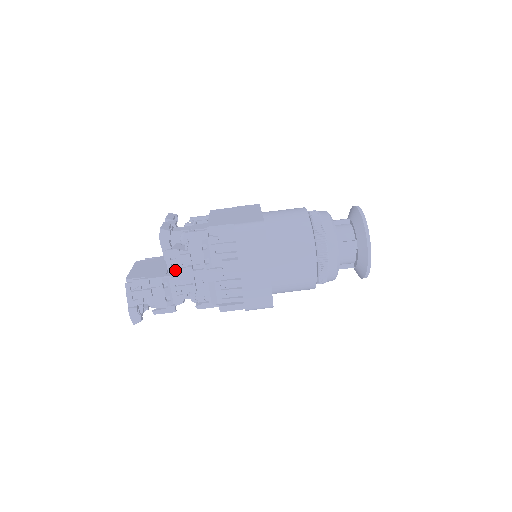
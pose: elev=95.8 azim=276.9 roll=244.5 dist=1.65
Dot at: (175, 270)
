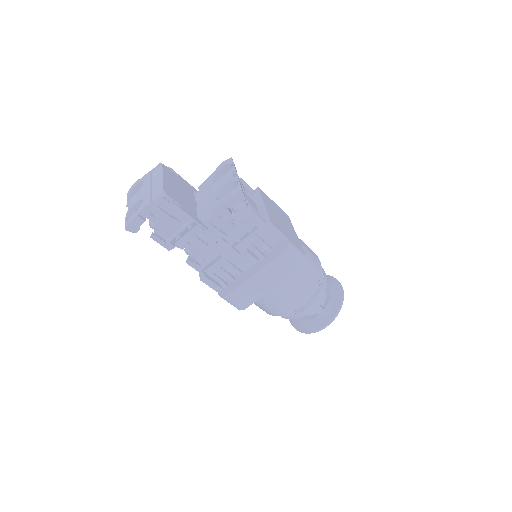
Dot at: (211, 226)
